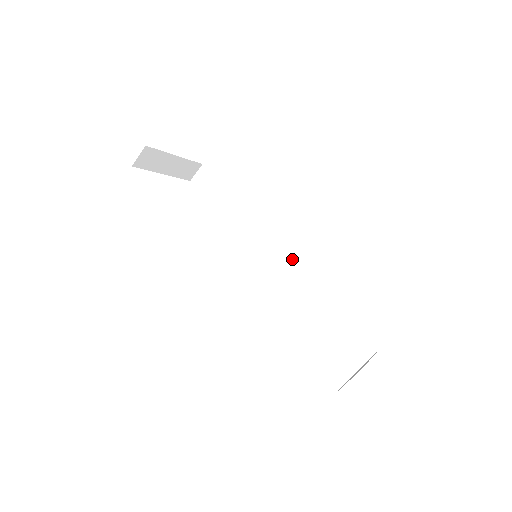
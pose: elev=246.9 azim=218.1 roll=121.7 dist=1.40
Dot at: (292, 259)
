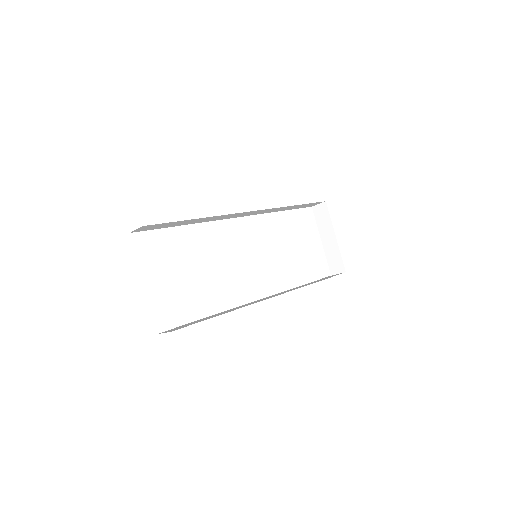
Dot at: occluded
